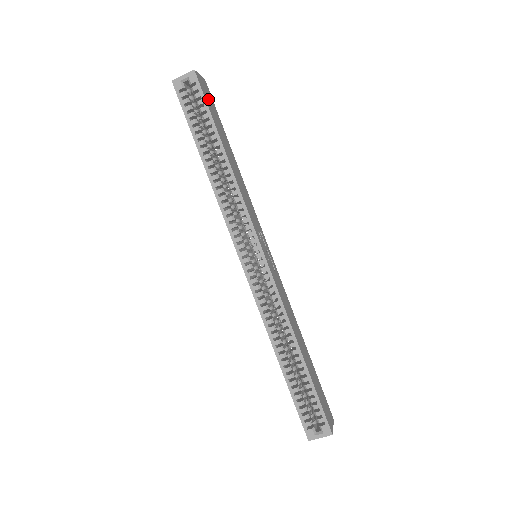
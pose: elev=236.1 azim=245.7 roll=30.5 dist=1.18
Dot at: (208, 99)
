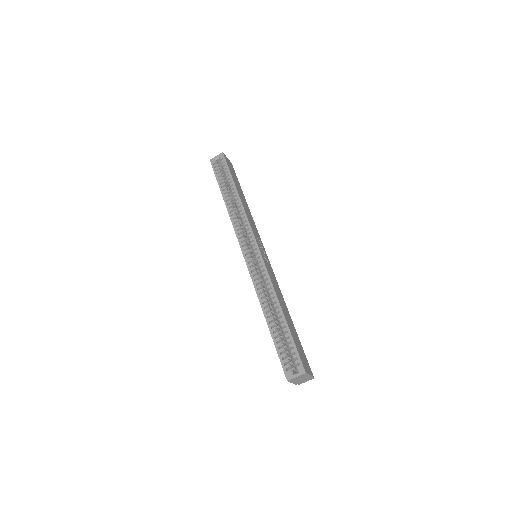
Dot at: (231, 168)
